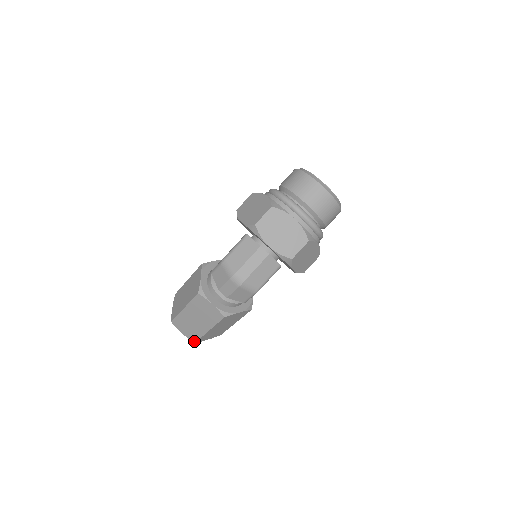
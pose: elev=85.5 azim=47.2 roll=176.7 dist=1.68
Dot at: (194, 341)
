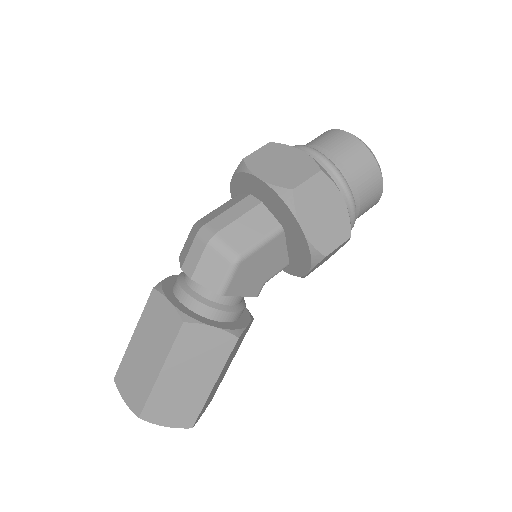
Dot at: (138, 413)
